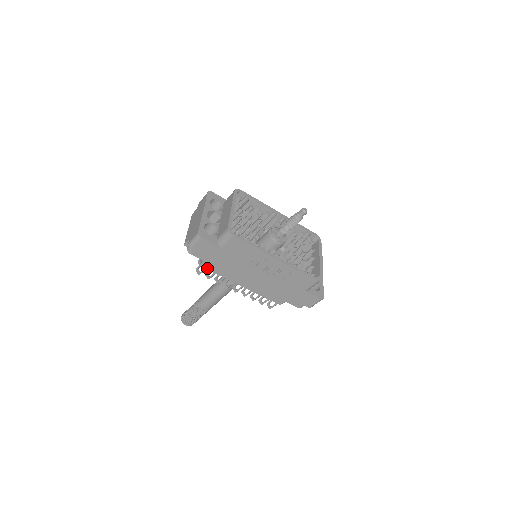
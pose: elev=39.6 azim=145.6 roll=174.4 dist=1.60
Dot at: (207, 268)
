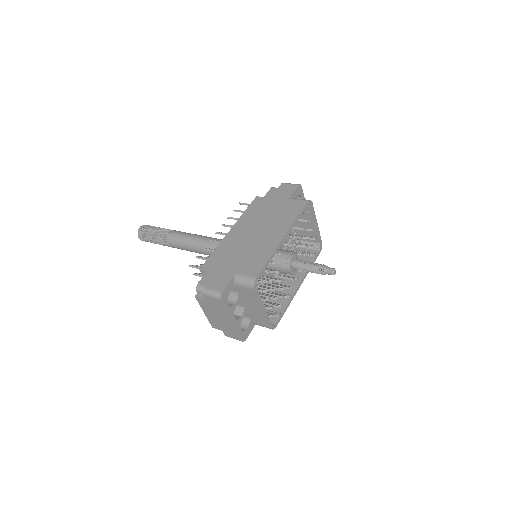
Dot at: occluded
